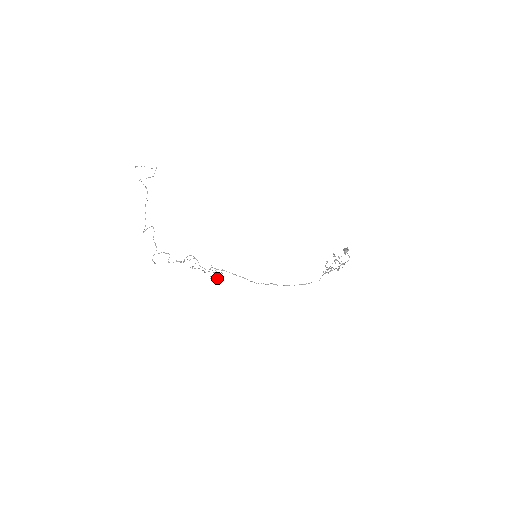
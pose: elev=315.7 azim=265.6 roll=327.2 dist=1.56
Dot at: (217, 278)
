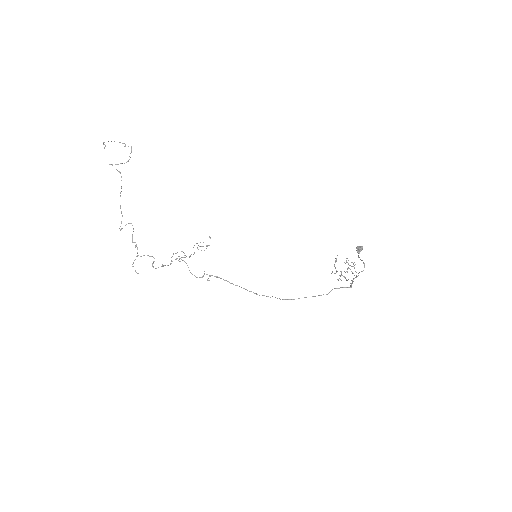
Dot at: occluded
